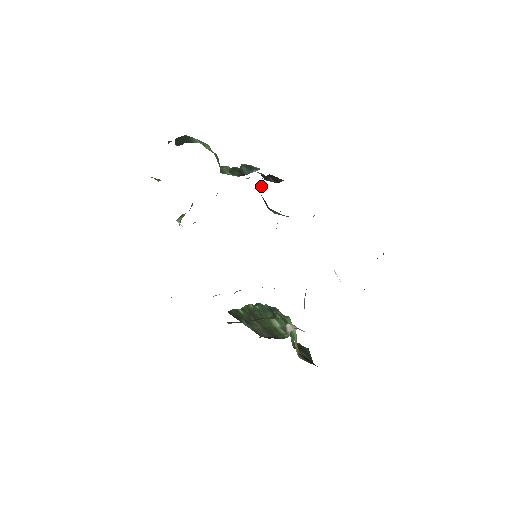
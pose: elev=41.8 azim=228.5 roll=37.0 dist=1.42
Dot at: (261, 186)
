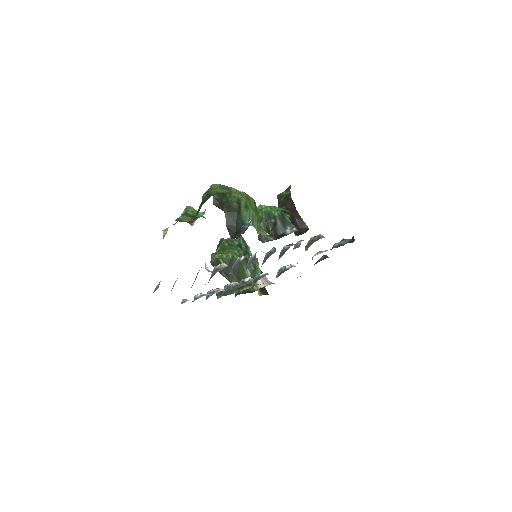
Dot at: (280, 197)
